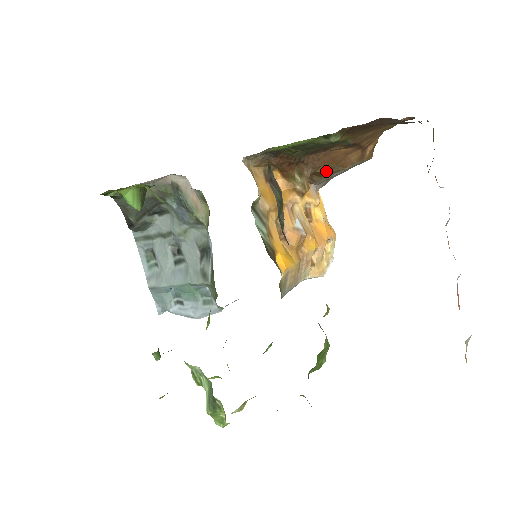
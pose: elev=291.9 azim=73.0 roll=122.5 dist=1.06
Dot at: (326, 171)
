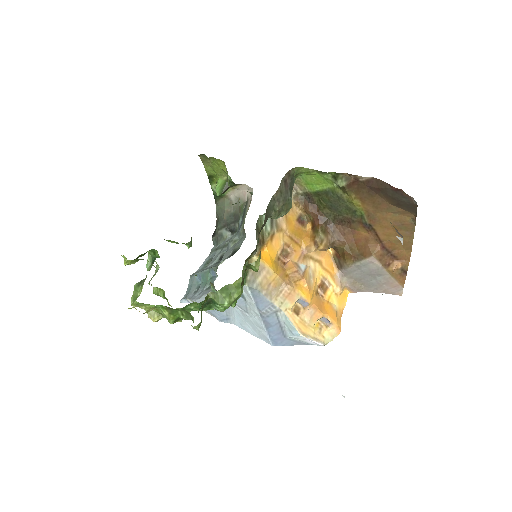
Dot at: (349, 252)
